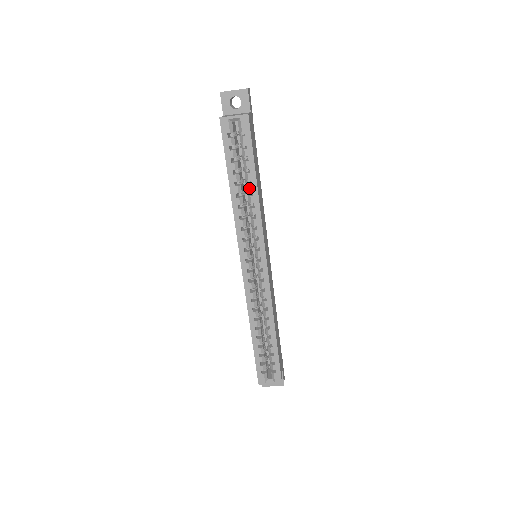
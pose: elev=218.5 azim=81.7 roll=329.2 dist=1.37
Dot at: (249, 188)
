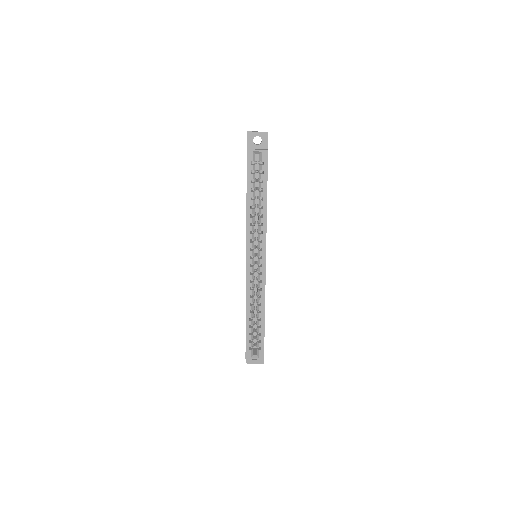
Dot at: (261, 203)
